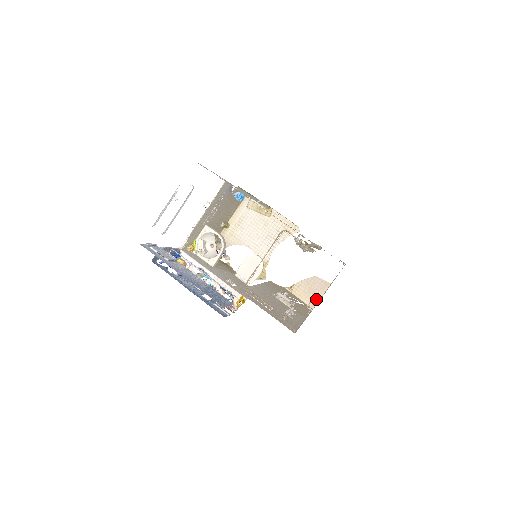
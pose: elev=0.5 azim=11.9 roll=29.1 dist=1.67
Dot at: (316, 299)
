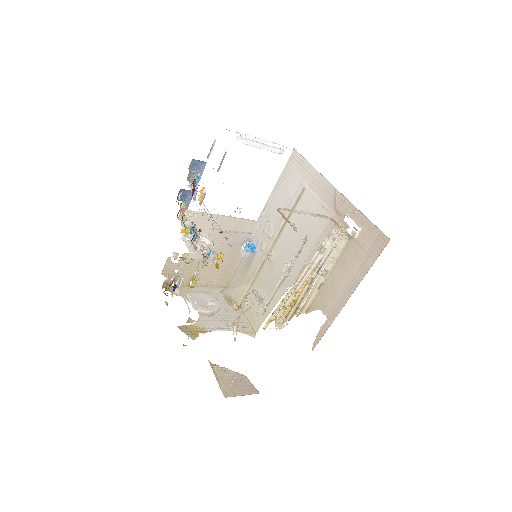
Dot at: (234, 393)
